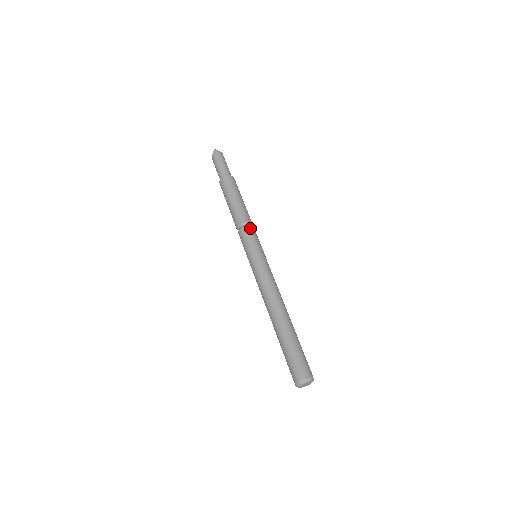
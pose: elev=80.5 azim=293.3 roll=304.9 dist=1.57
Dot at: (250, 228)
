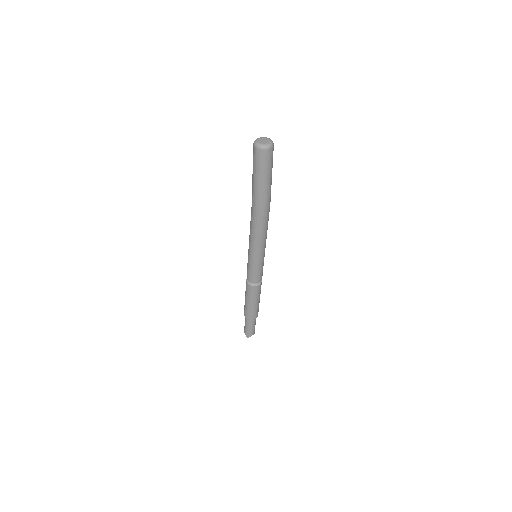
Dot at: occluded
